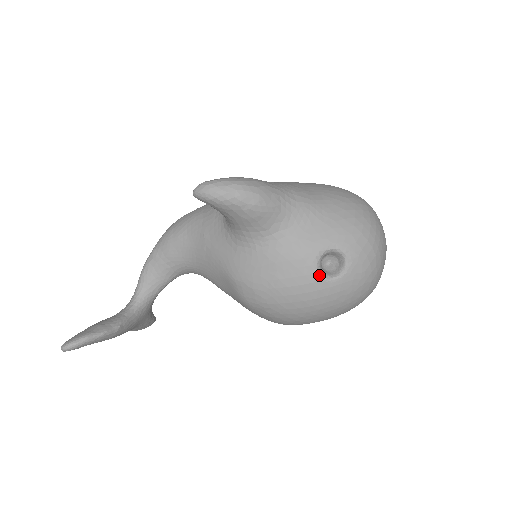
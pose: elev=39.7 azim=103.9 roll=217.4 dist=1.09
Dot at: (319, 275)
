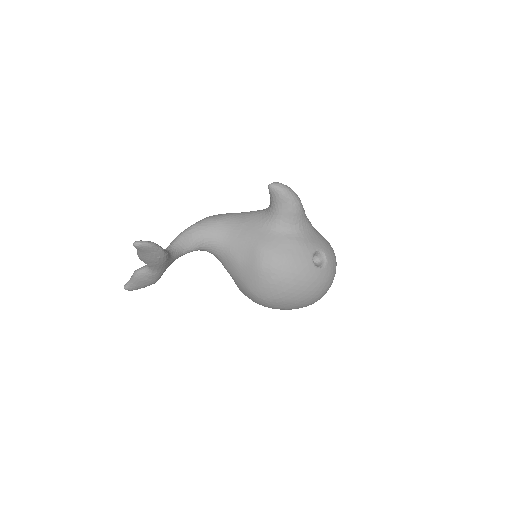
Dot at: (313, 261)
